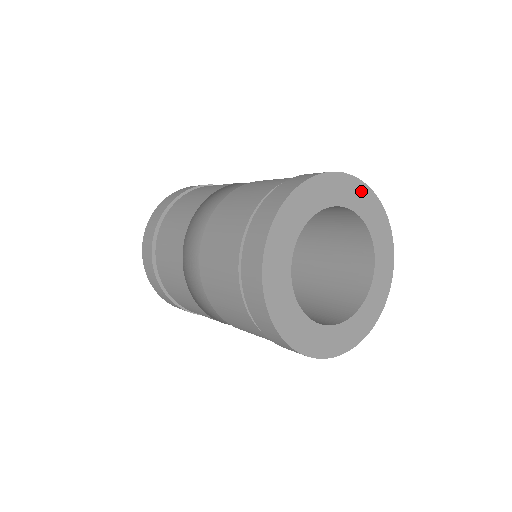
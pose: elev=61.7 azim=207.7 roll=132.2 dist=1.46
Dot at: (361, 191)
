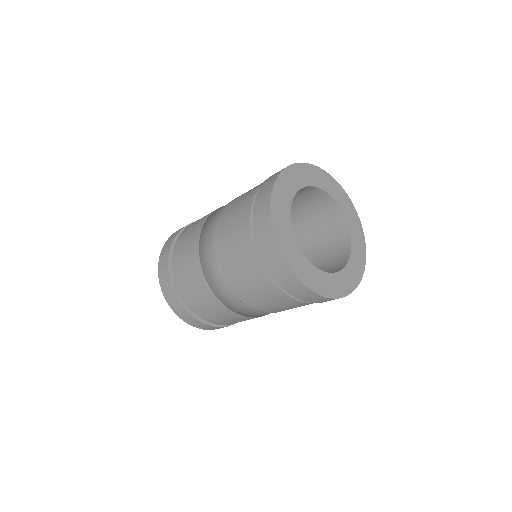
Dot at: (309, 170)
